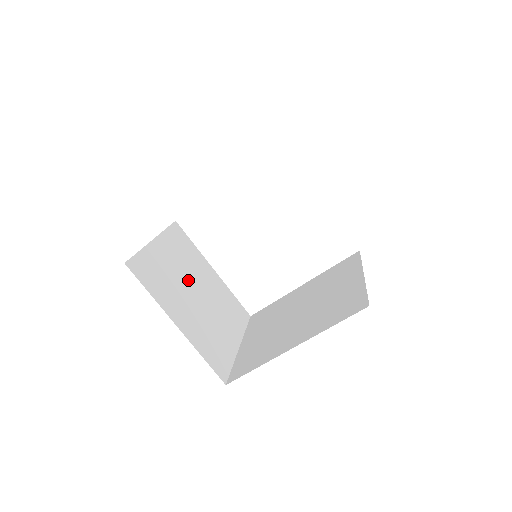
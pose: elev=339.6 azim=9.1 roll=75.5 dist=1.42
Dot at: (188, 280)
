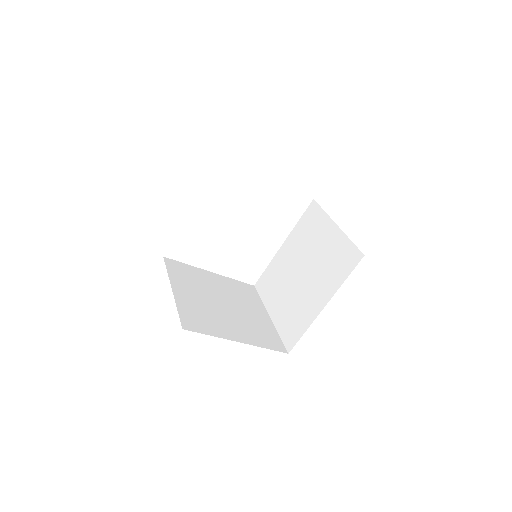
Dot at: (212, 299)
